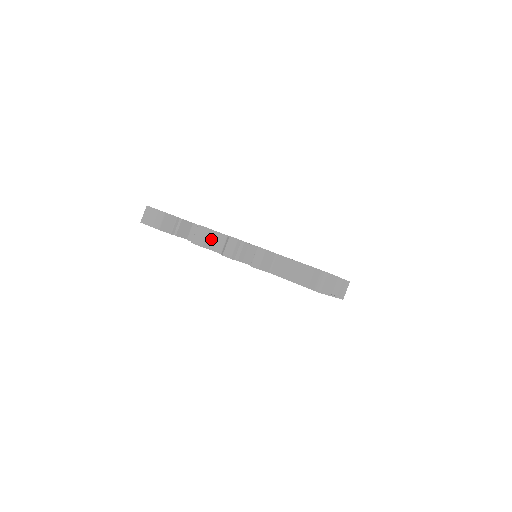
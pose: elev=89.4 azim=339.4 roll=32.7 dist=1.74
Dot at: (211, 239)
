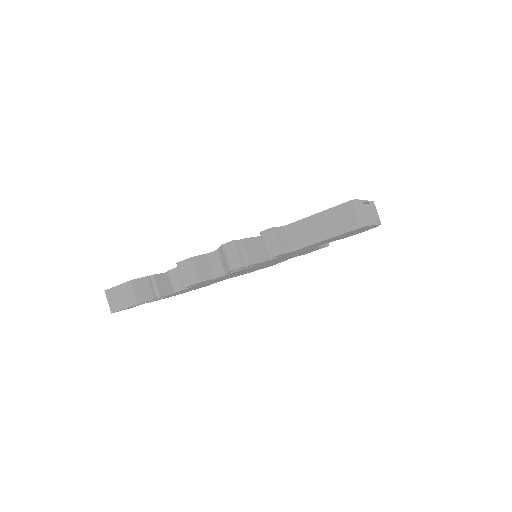
Dot at: (202, 267)
